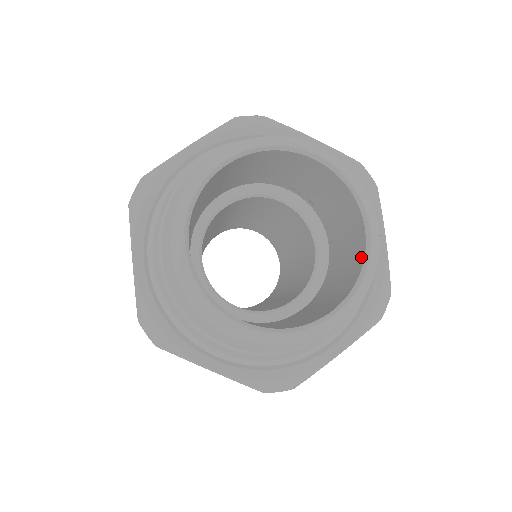
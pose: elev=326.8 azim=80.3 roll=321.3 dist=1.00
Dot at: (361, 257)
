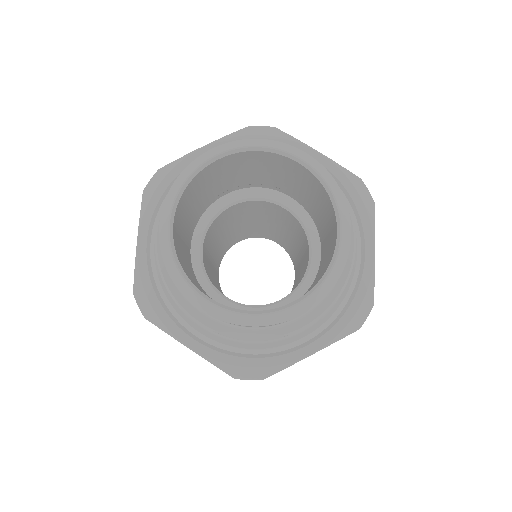
Dot at: (331, 257)
